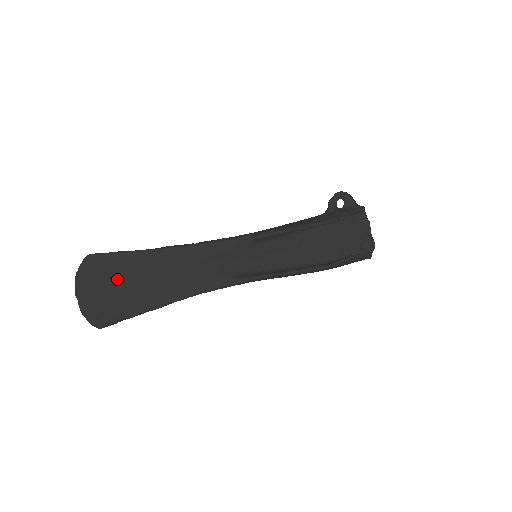
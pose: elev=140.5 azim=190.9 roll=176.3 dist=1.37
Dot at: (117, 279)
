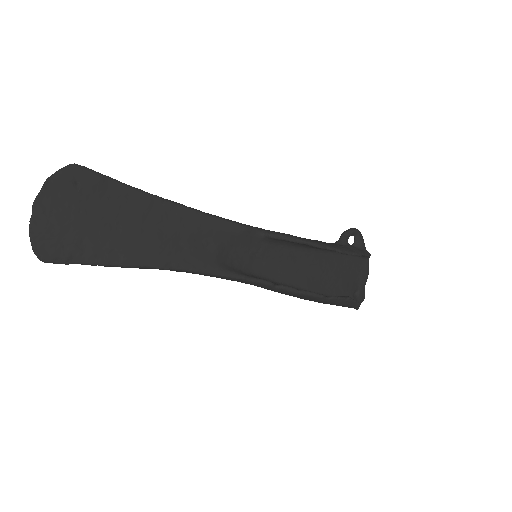
Dot at: (95, 209)
